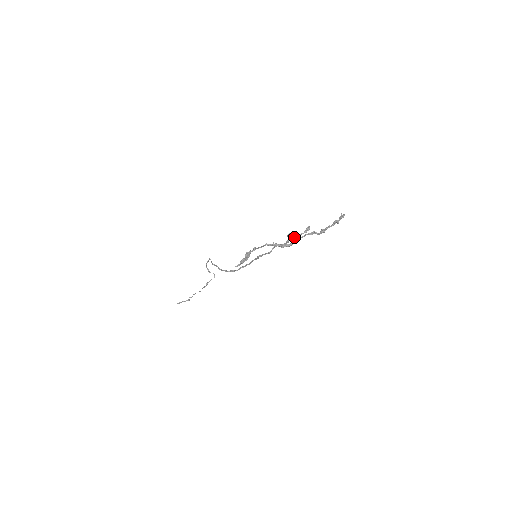
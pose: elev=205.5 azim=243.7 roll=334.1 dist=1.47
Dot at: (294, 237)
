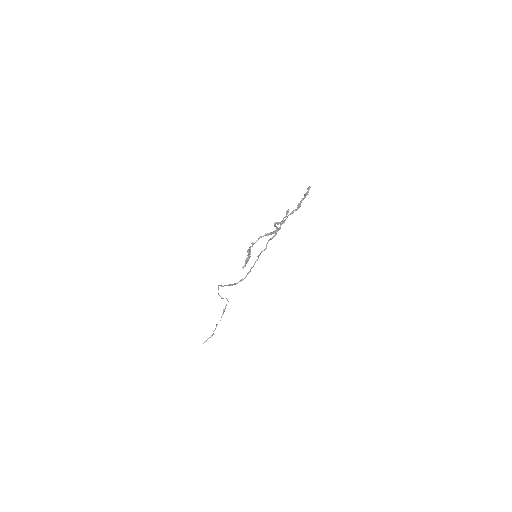
Dot at: (280, 222)
